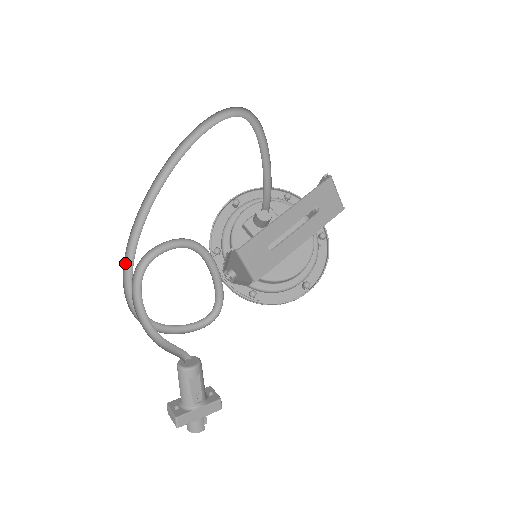
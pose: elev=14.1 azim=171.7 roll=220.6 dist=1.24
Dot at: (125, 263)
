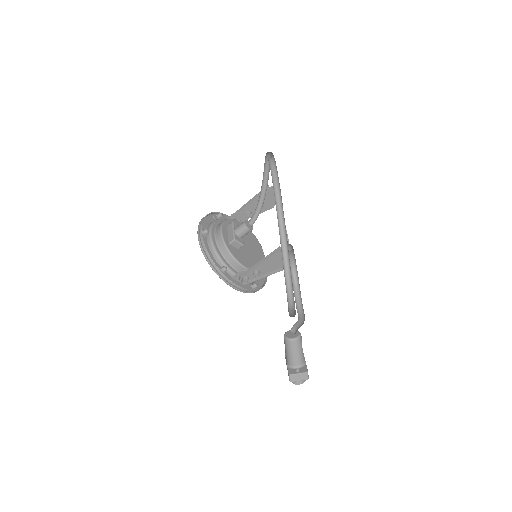
Dot at: (284, 275)
